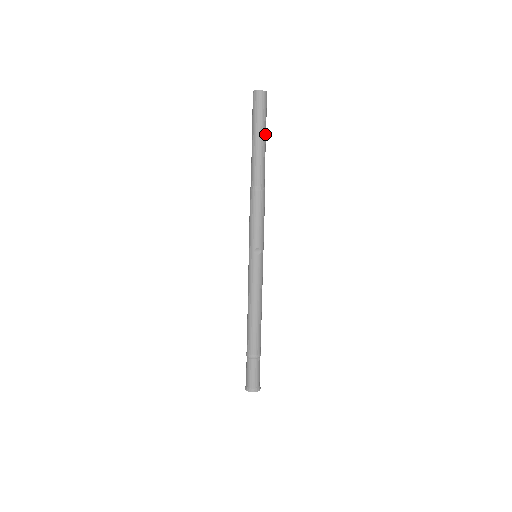
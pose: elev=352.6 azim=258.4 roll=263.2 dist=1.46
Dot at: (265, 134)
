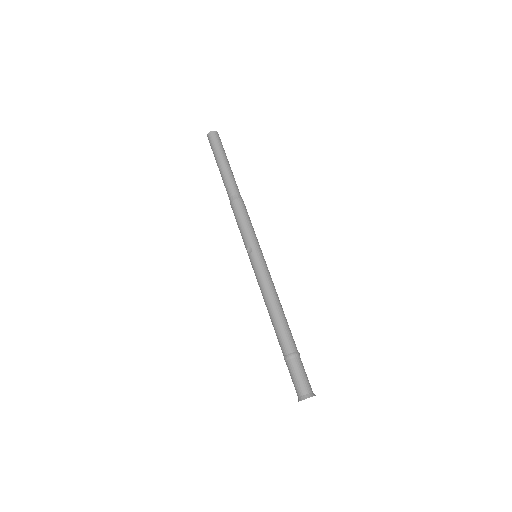
Dot at: (223, 158)
